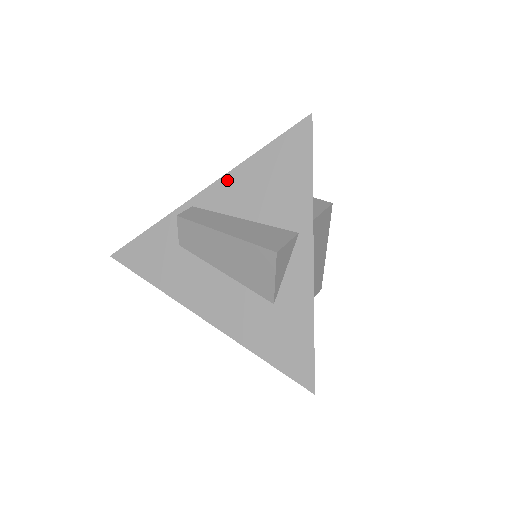
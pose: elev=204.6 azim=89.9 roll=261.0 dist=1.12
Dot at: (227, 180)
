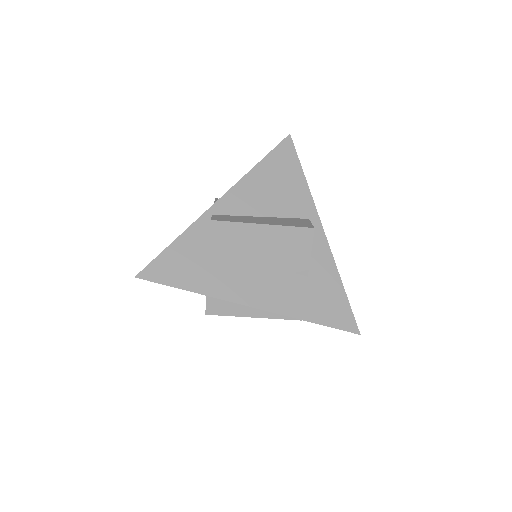
Dot at: (238, 189)
